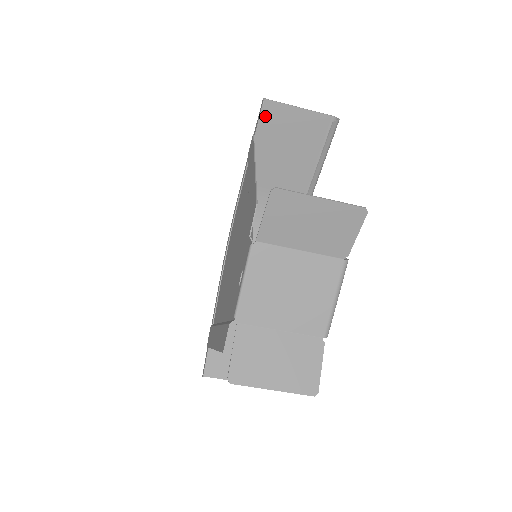
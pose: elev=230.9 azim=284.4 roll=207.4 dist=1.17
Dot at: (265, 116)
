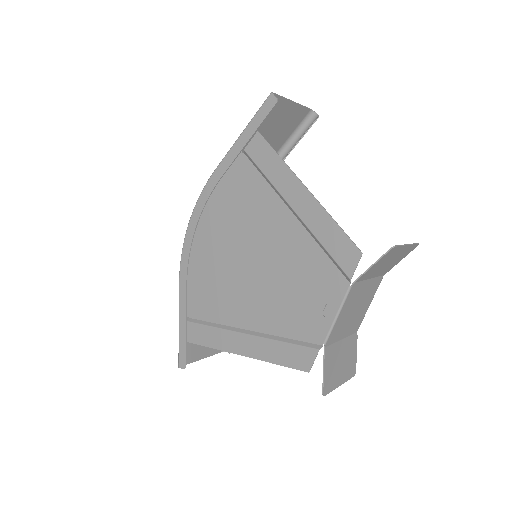
Dot at: occluded
